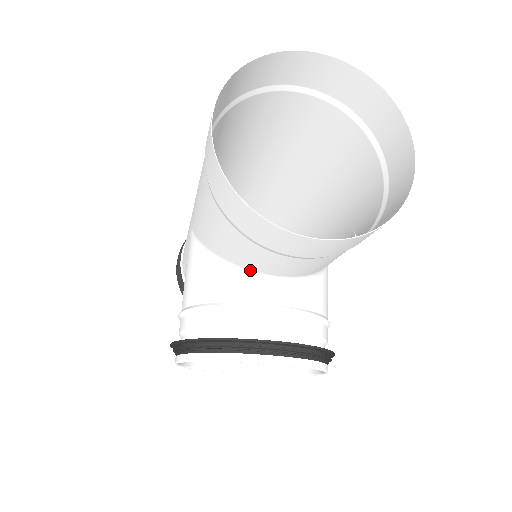
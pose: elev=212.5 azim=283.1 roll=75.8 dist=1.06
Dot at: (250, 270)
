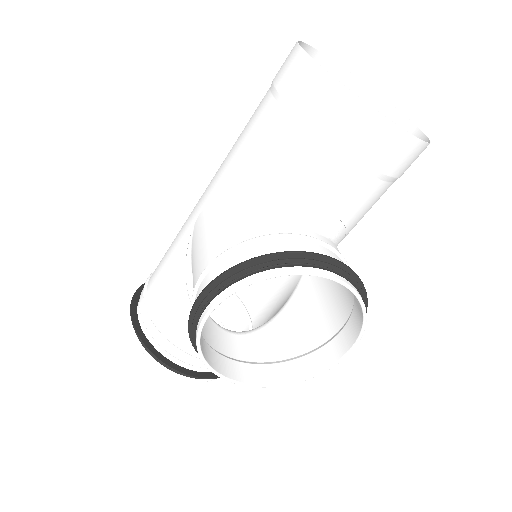
Dot at: (297, 208)
